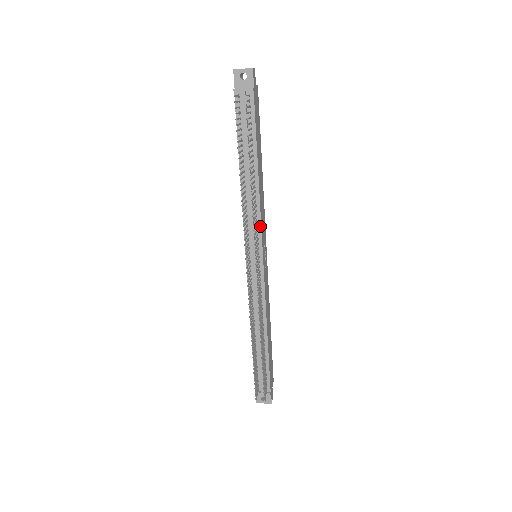
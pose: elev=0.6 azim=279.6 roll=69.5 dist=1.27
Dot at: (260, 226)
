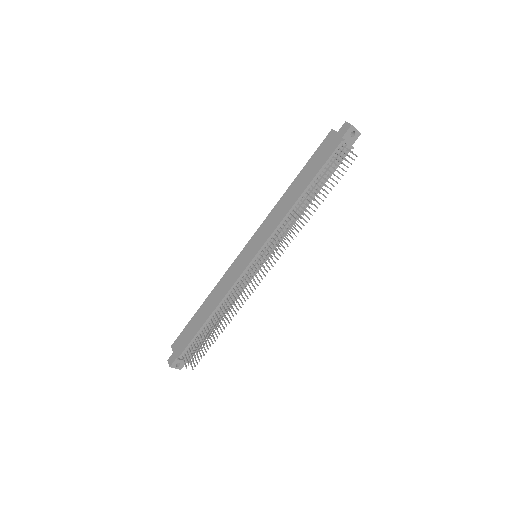
Dot at: (282, 239)
